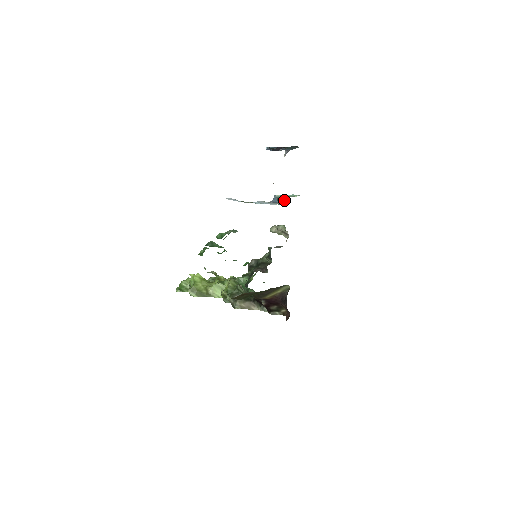
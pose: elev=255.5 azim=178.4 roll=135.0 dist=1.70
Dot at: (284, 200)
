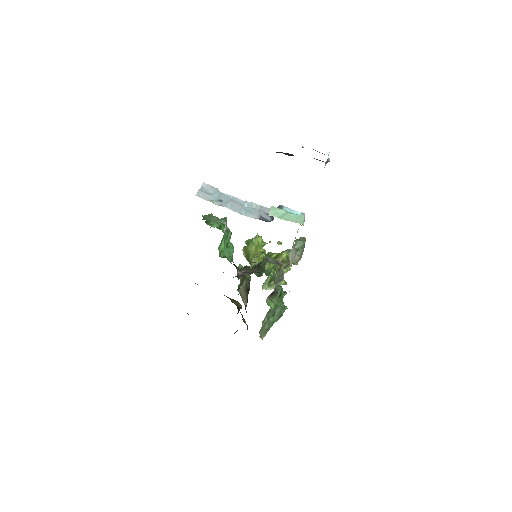
Dot at: occluded
